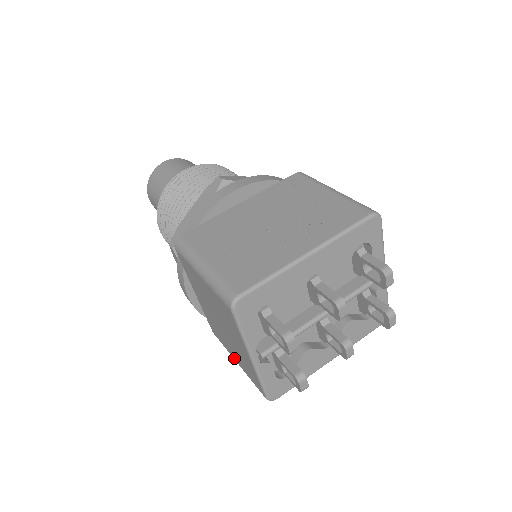
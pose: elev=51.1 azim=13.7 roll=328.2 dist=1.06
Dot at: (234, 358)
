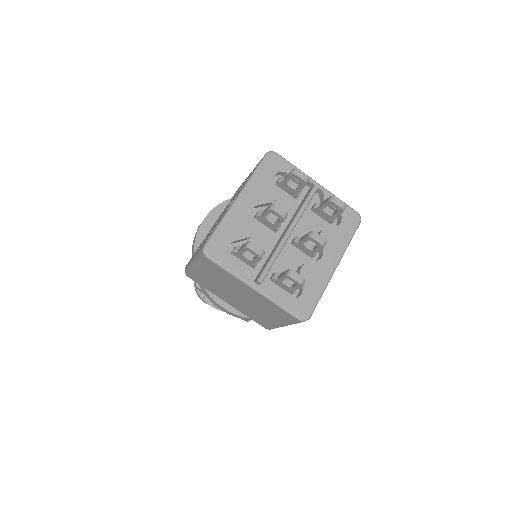
Dot at: (277, 324)
